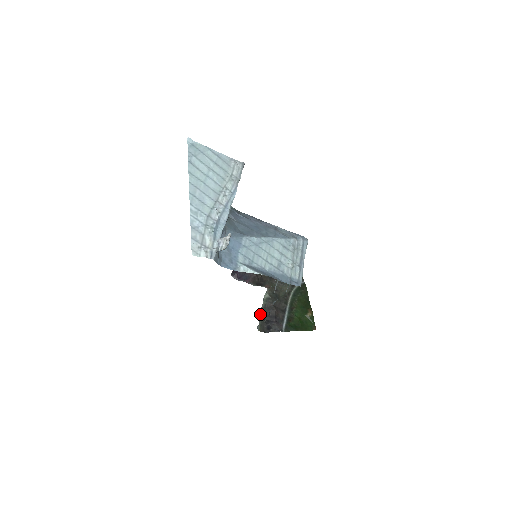
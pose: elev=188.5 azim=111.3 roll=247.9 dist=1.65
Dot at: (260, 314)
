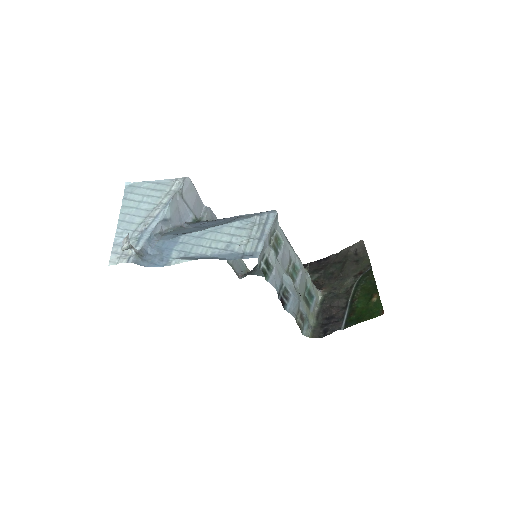
Dot at: (314, 320)
